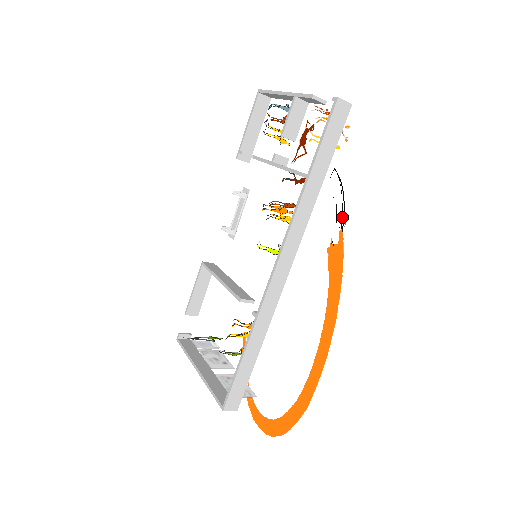
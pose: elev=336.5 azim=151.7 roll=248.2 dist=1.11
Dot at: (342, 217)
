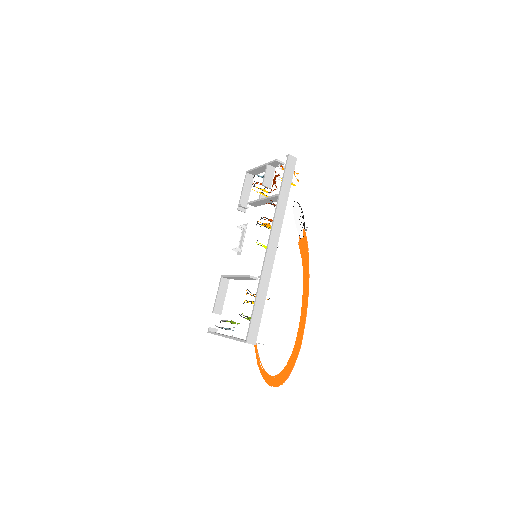
Dot at: (303, 222)
